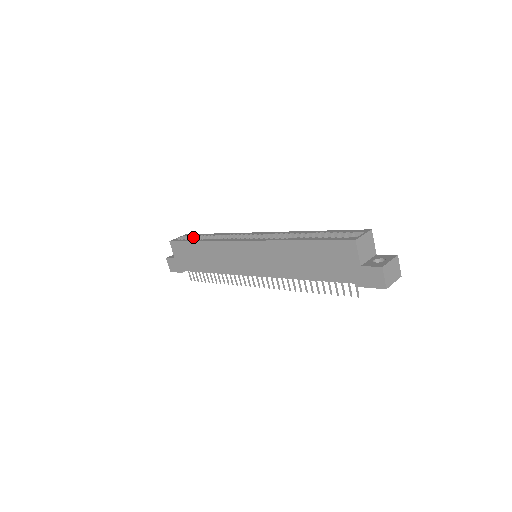
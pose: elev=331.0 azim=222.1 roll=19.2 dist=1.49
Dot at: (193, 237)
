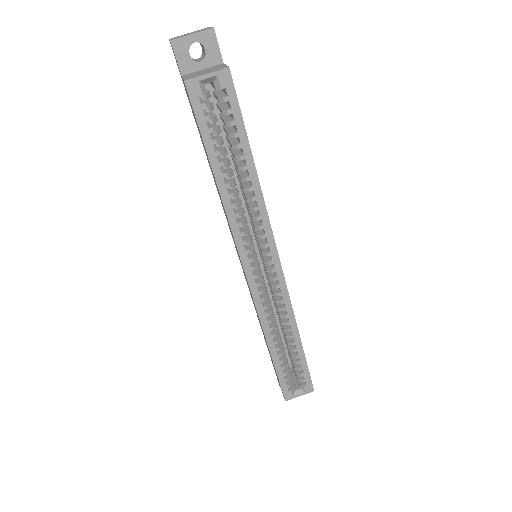
Dot at: (228, 113)
